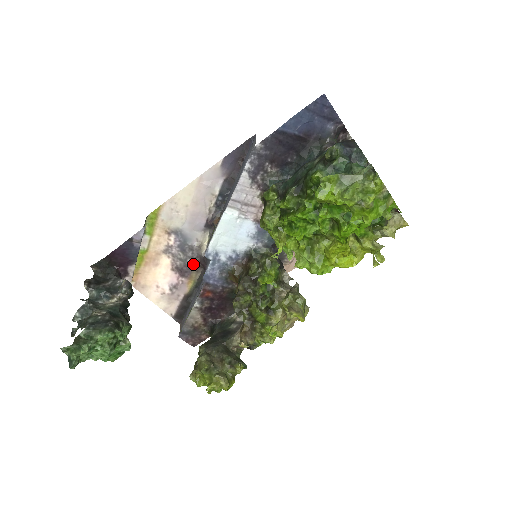
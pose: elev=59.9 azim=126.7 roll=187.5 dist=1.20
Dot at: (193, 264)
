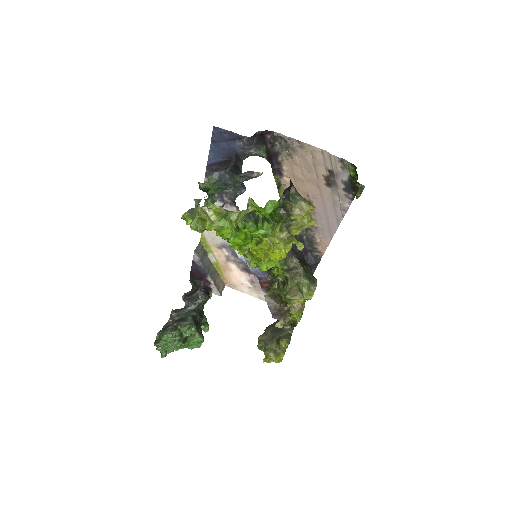
Dot at: occluded
